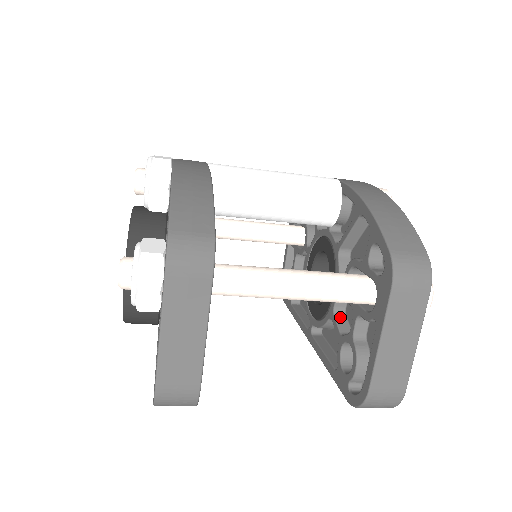
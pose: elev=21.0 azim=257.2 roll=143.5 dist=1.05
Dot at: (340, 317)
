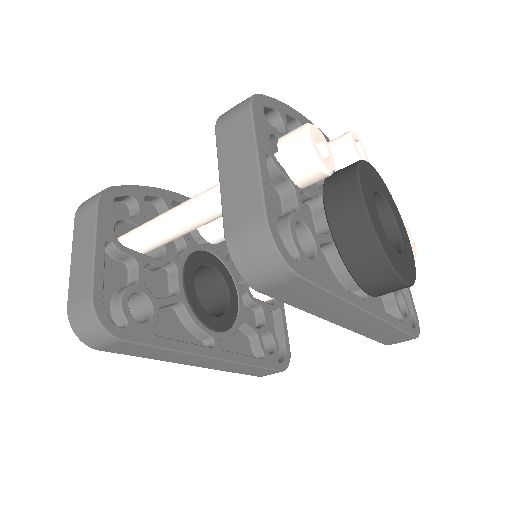
Dot at: occluded
